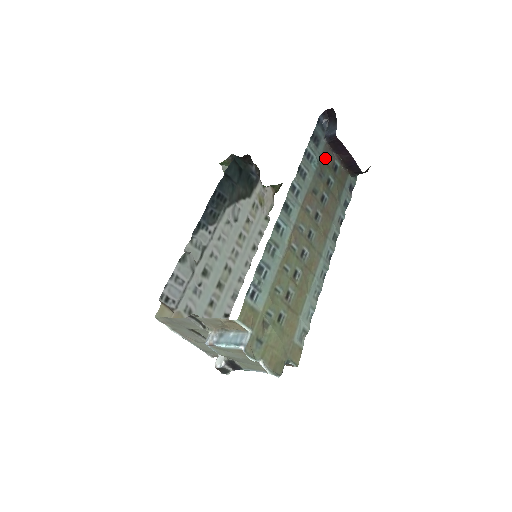
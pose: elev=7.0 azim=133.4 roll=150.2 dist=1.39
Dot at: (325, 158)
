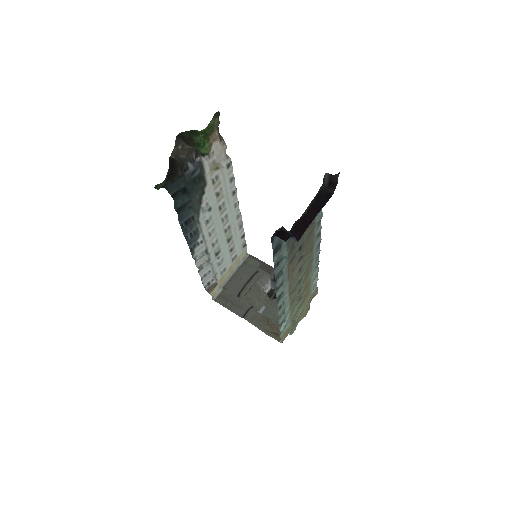
Dot at: occluded
